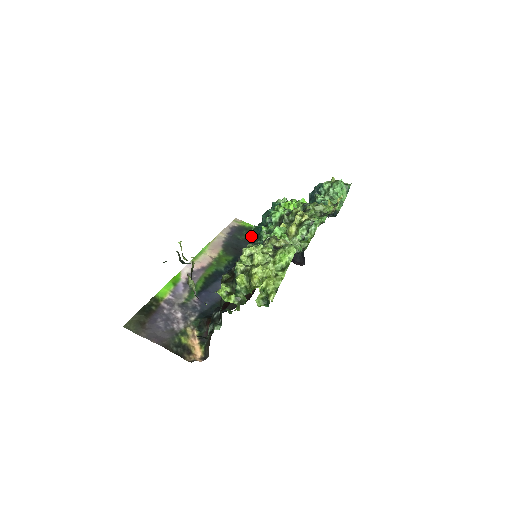
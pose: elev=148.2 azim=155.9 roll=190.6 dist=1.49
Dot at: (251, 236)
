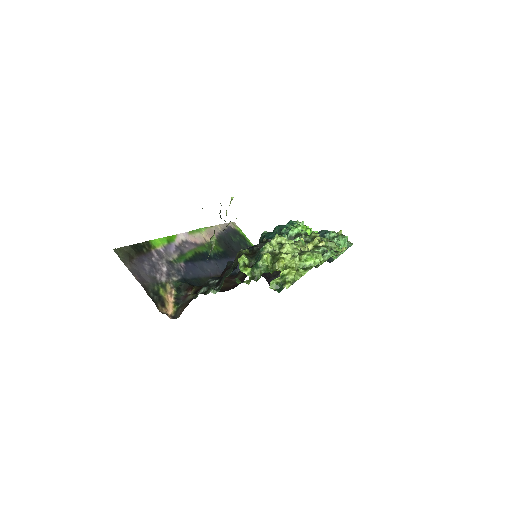
Dot at: (242, 243)
